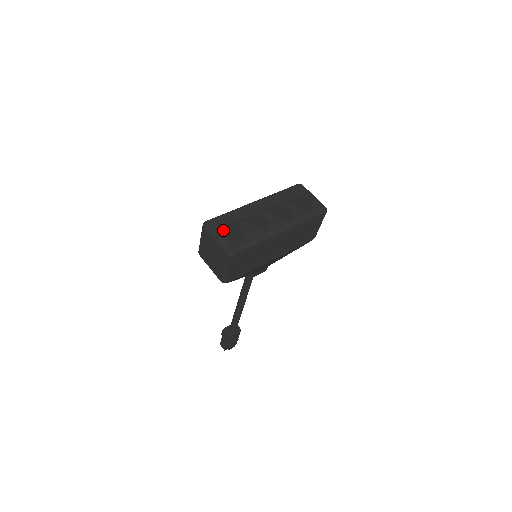
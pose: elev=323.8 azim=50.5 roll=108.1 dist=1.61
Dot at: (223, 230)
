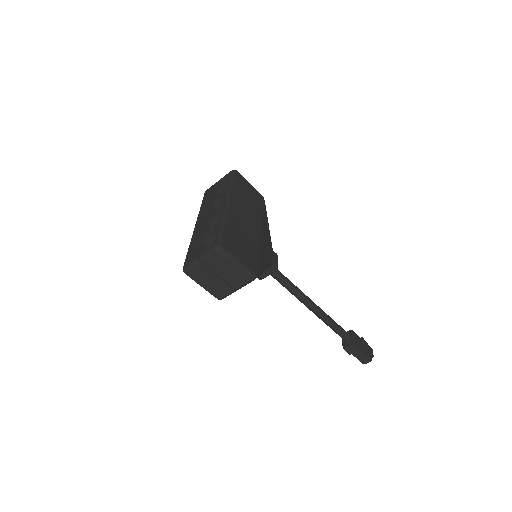
Dot at: (198, 254)
